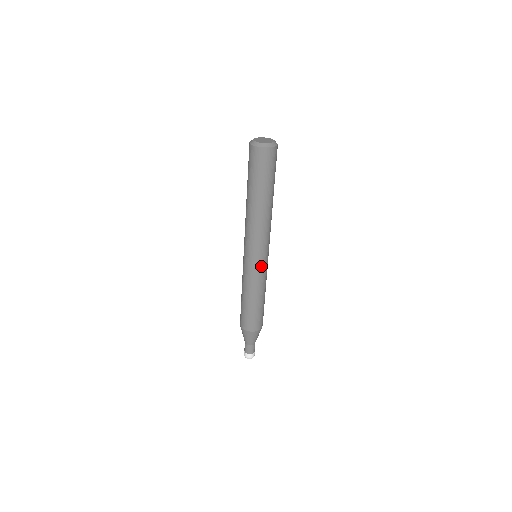
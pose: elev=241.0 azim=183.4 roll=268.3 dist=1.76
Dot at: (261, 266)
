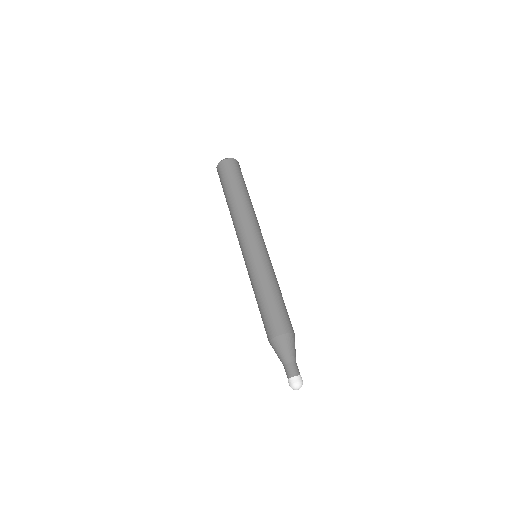
Dot at: (255, 256)
